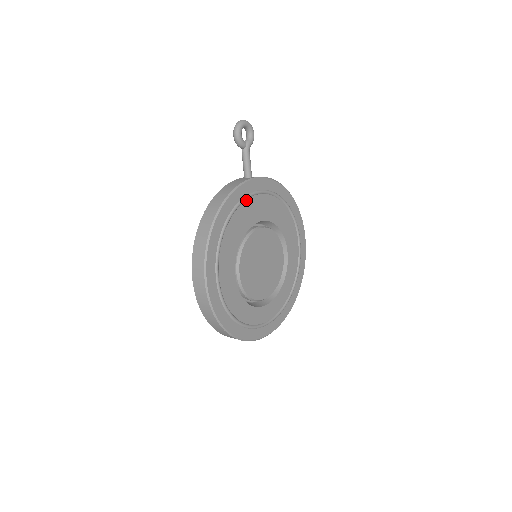
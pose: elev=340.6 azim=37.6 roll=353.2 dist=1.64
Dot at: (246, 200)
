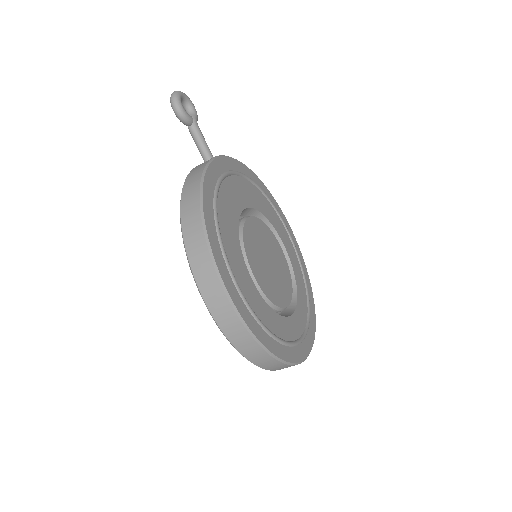
Dot at: (222, 182)
